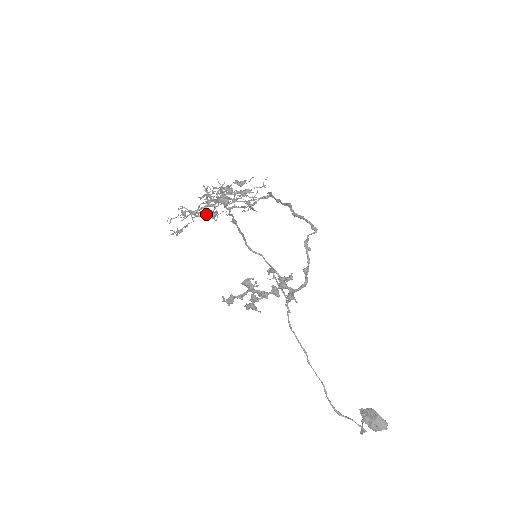
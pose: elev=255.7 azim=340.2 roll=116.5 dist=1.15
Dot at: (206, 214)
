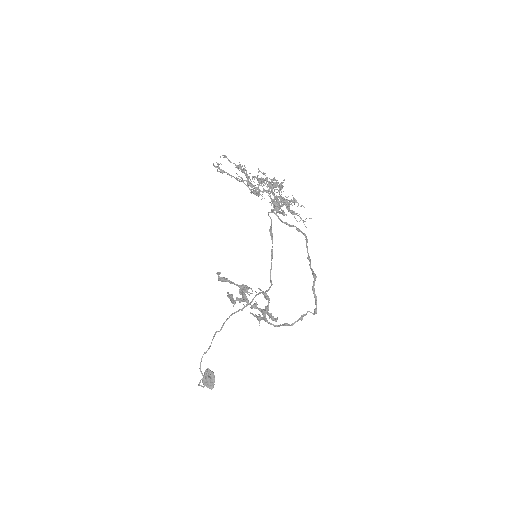
Dot at: (255, 192)
